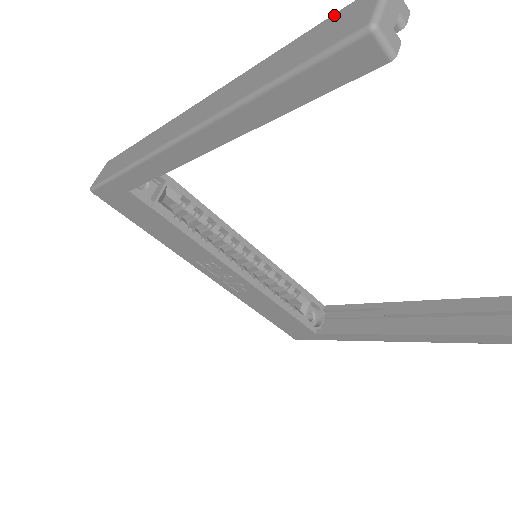
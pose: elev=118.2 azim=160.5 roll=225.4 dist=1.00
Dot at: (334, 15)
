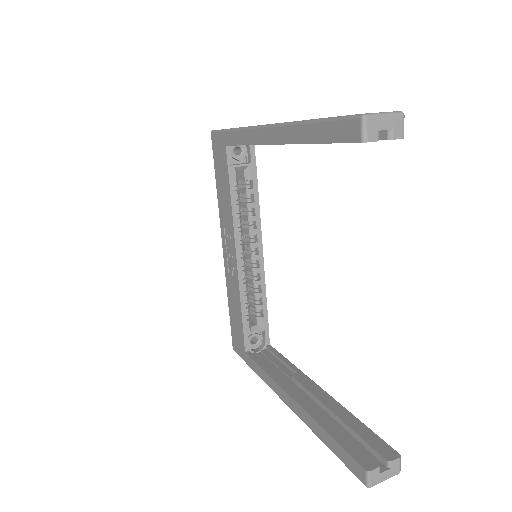
Dot at: occluded
